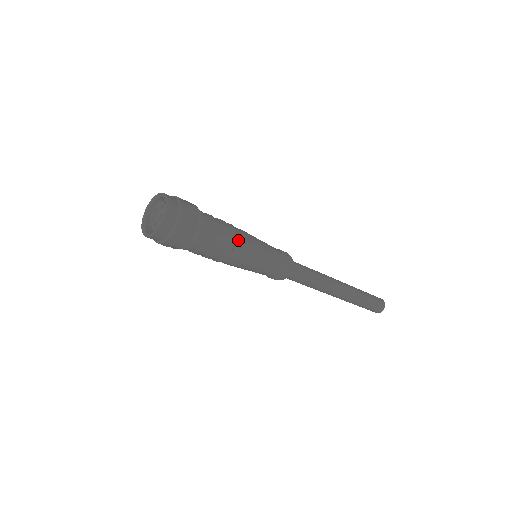
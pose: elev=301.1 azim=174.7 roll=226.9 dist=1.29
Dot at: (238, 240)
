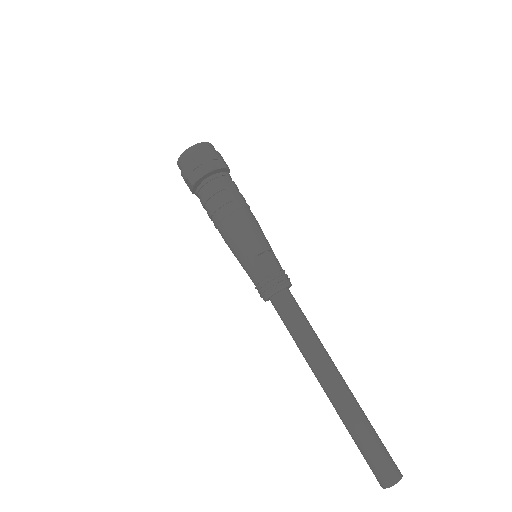
Dot at: (241, 212)
